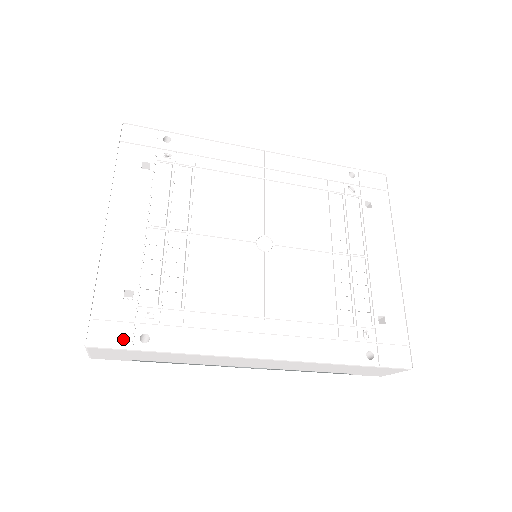
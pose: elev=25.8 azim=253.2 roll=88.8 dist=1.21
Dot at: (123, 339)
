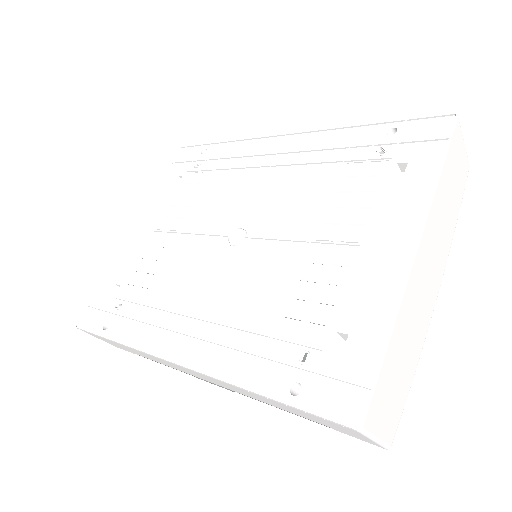
Dot at: (95, 324)
